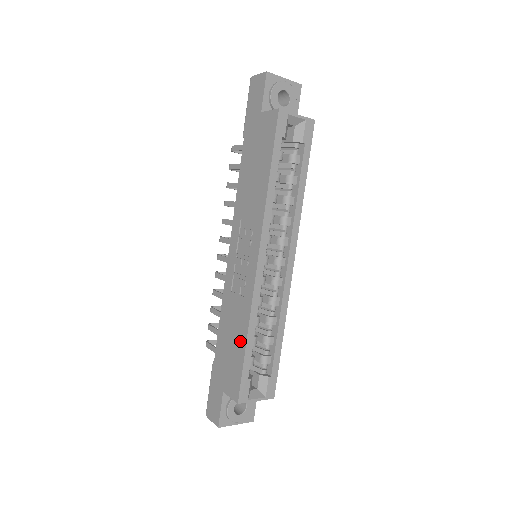
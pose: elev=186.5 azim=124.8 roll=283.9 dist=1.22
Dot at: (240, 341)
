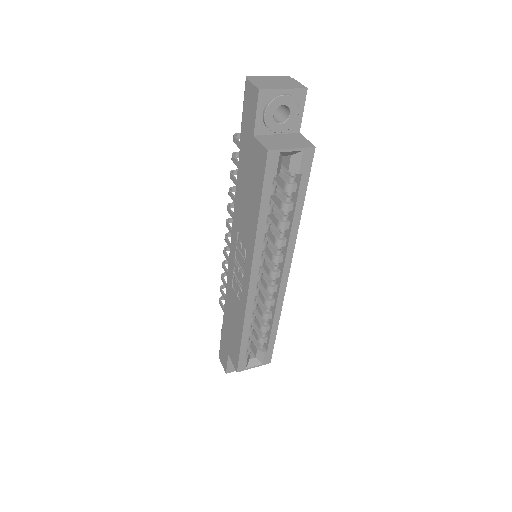
Dot at: (238, 332)
